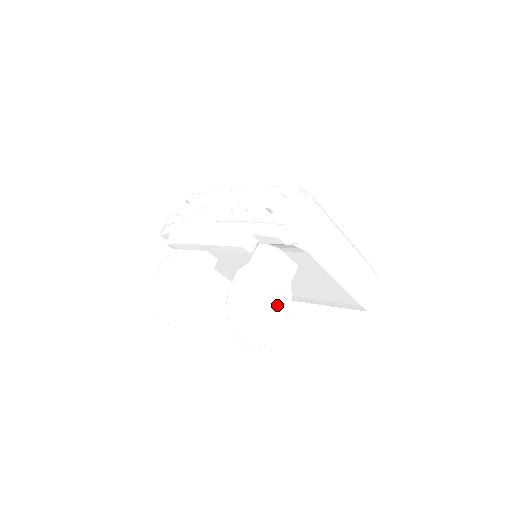
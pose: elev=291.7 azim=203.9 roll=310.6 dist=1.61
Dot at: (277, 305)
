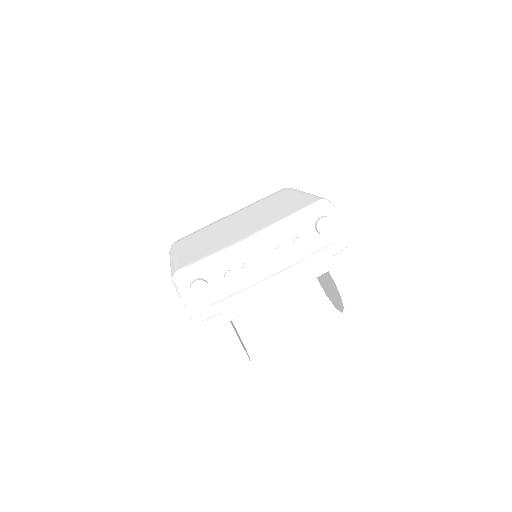
Dot at: occluded
